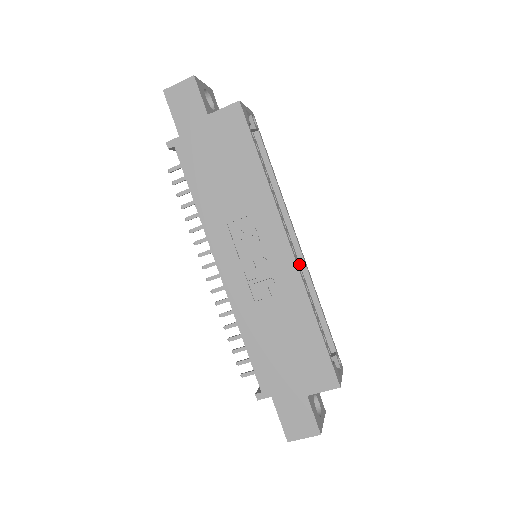
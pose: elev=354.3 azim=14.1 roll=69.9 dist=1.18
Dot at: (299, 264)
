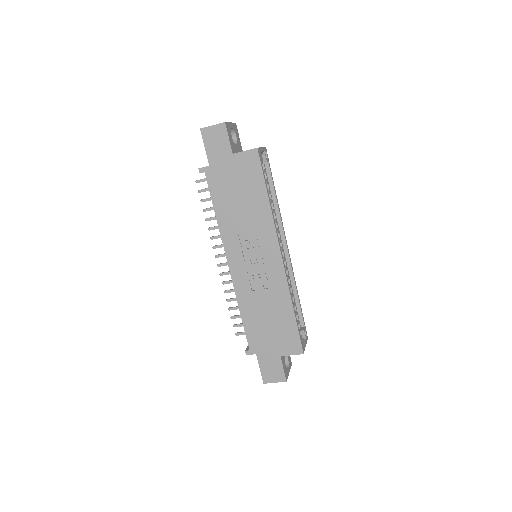
Dot at: (286, 264)
